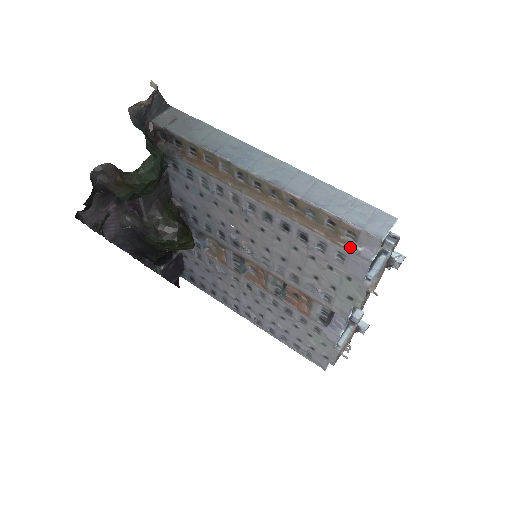
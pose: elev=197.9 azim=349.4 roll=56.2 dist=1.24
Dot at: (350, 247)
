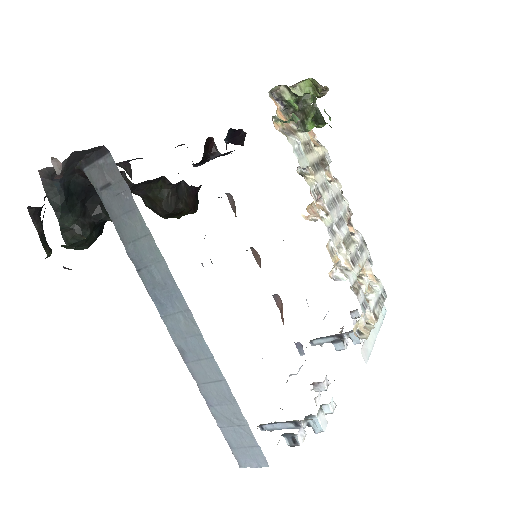
Dot at: occluded
